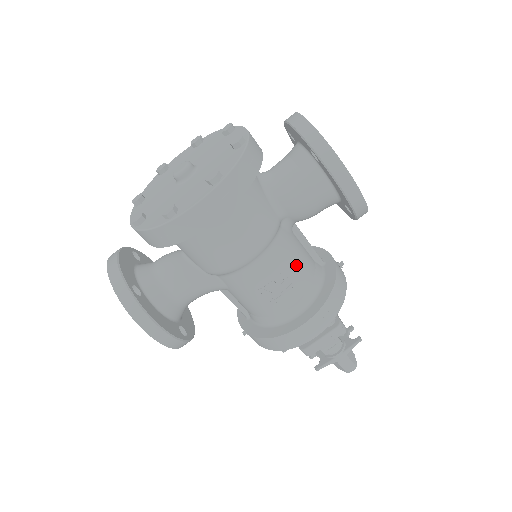
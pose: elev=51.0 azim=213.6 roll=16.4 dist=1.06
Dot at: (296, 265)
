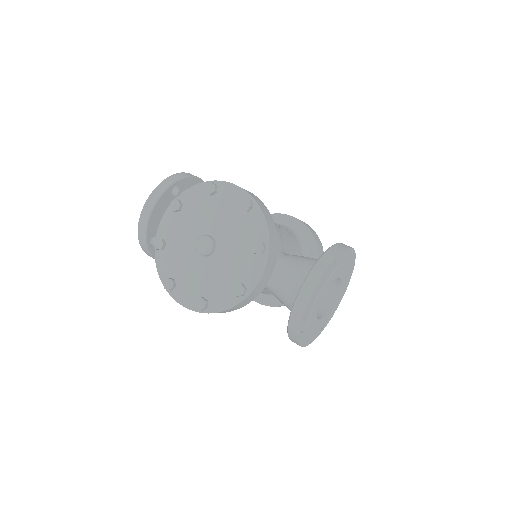
Dot at: (268, 292)
